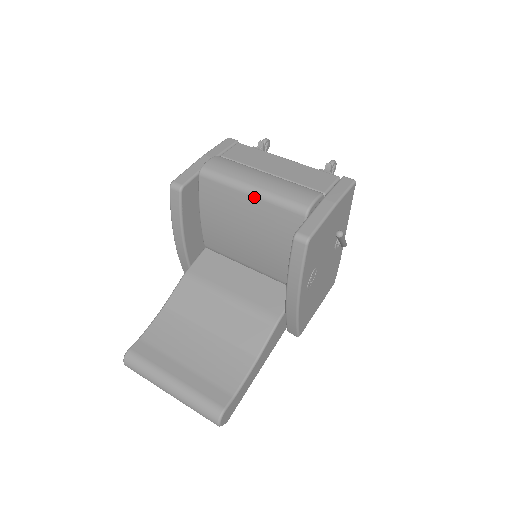
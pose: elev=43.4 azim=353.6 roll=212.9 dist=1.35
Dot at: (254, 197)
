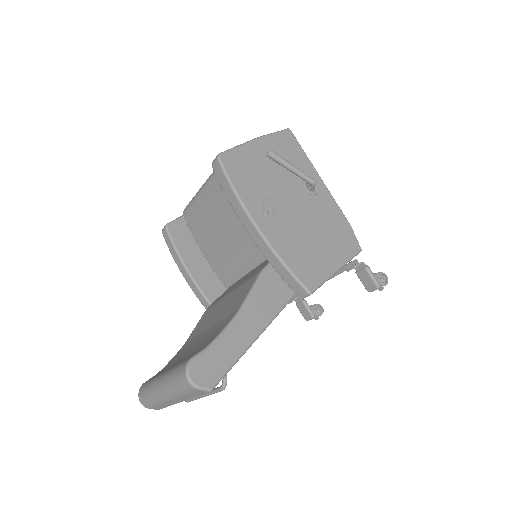
Dot at: (206, 187)
